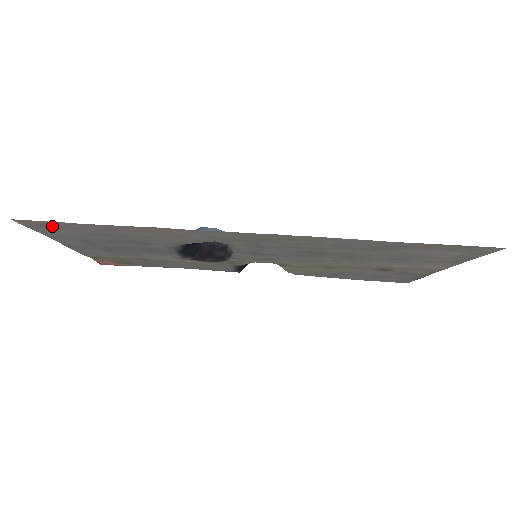
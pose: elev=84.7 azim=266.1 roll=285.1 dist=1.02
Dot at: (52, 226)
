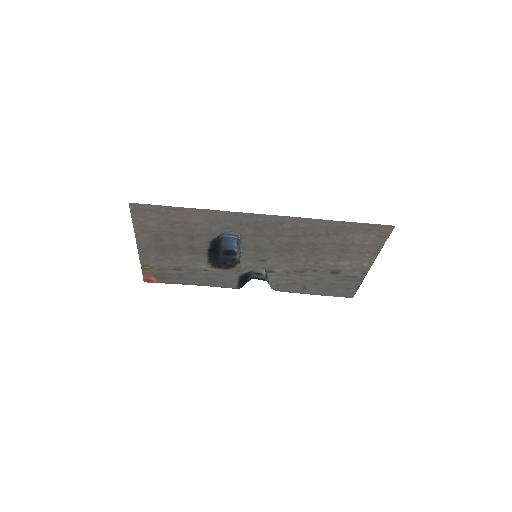
Dot at: (148, 211)
